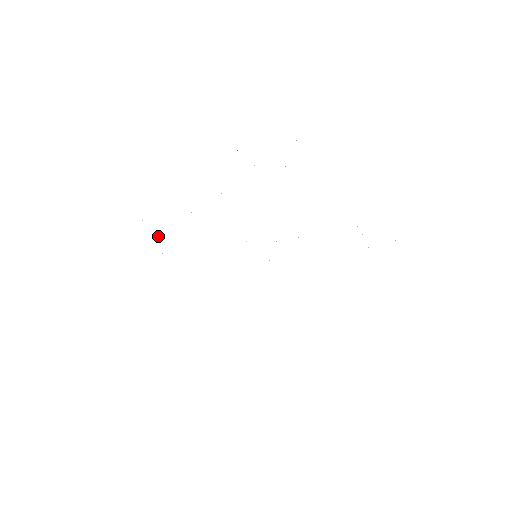
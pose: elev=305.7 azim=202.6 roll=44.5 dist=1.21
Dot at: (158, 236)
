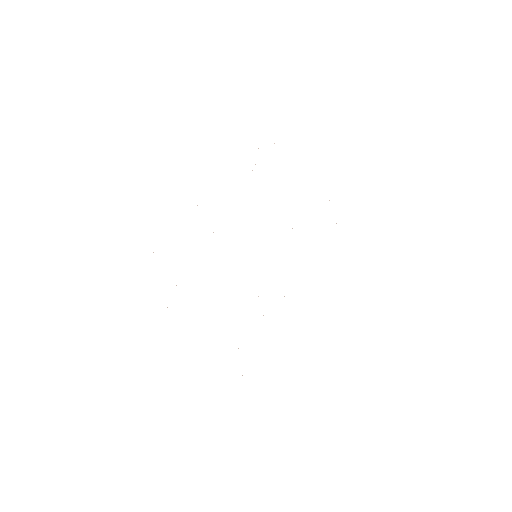
Dot at: occluded
